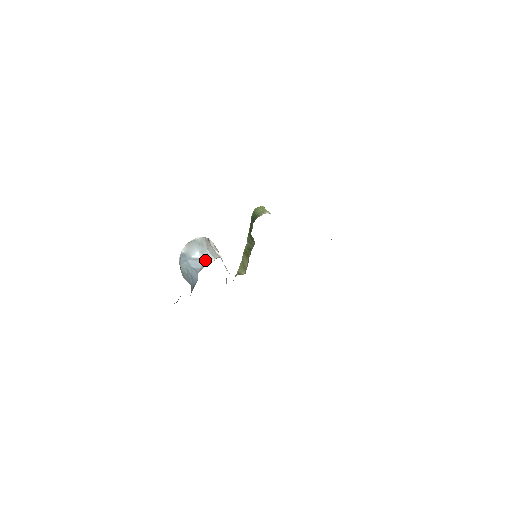
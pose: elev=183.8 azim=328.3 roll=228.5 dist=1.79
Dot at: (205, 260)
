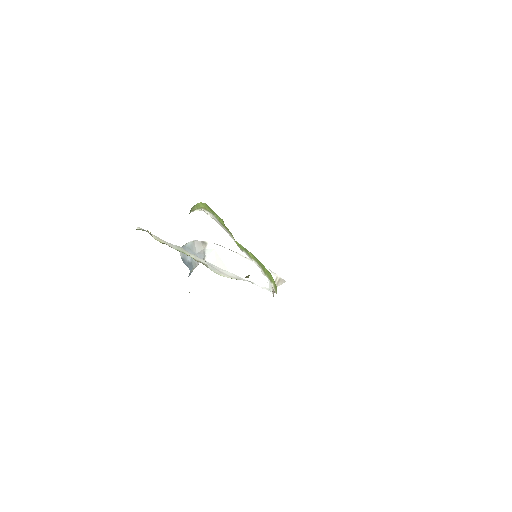
Dot at: (194, 264)
